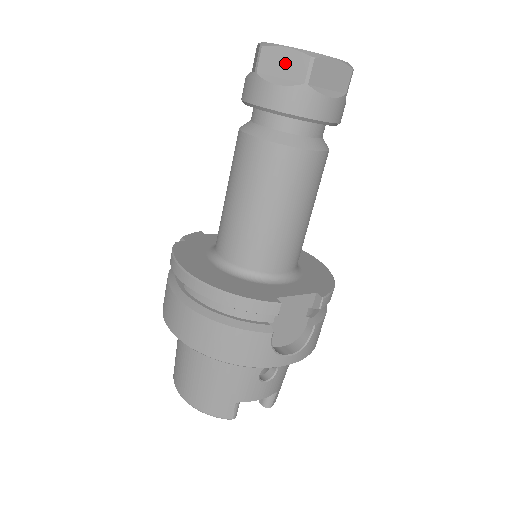
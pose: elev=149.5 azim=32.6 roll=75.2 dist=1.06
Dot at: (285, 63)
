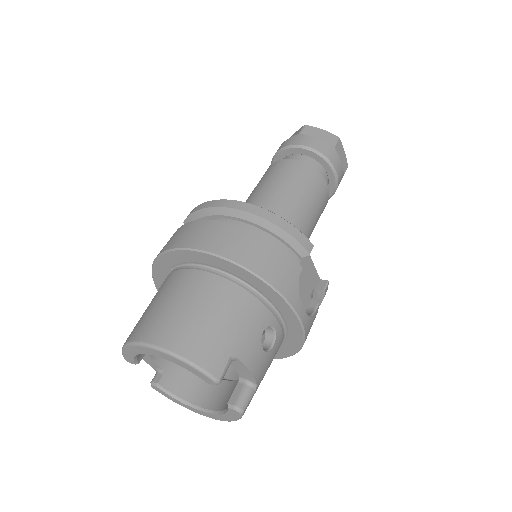
Dot at: (321, 135)
